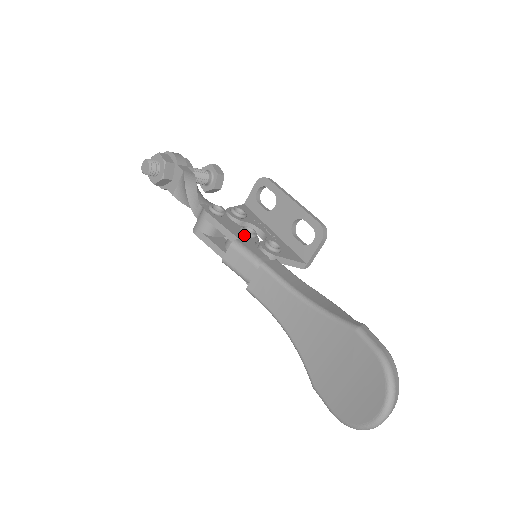
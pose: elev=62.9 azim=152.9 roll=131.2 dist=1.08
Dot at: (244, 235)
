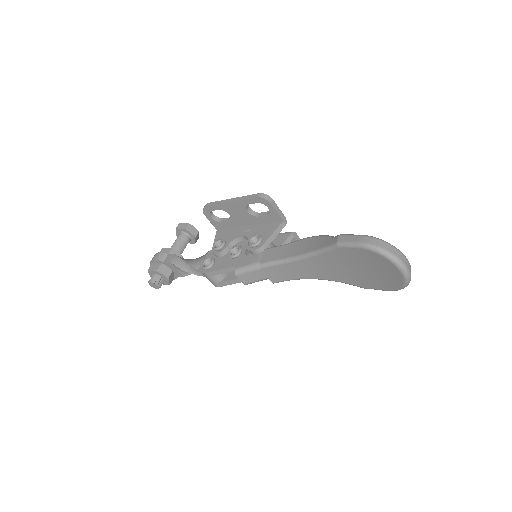
Dot at: (236, 258)
